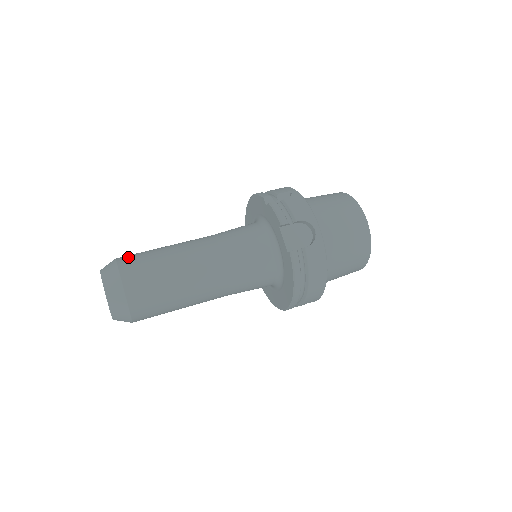
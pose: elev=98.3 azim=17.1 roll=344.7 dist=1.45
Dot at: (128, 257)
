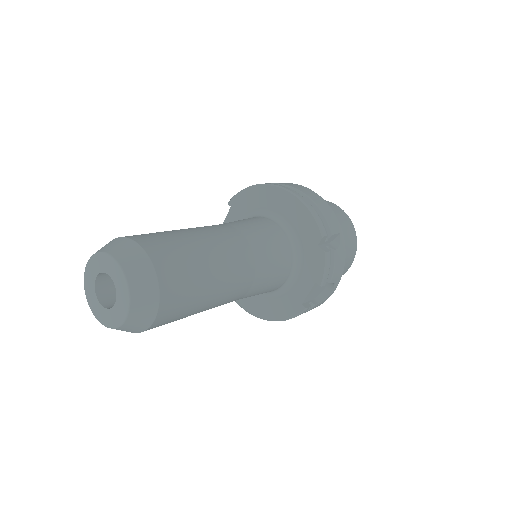
Dot at: (170, 267)
